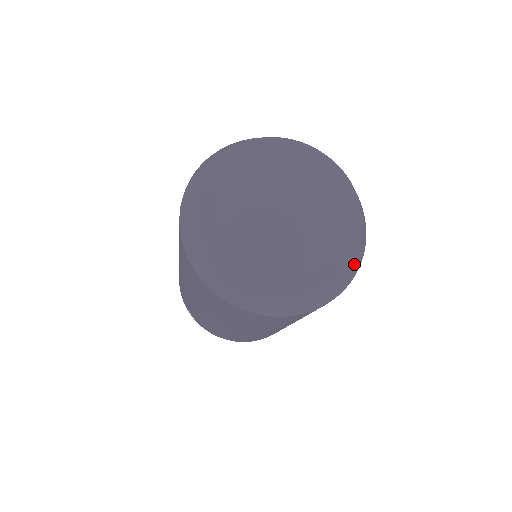
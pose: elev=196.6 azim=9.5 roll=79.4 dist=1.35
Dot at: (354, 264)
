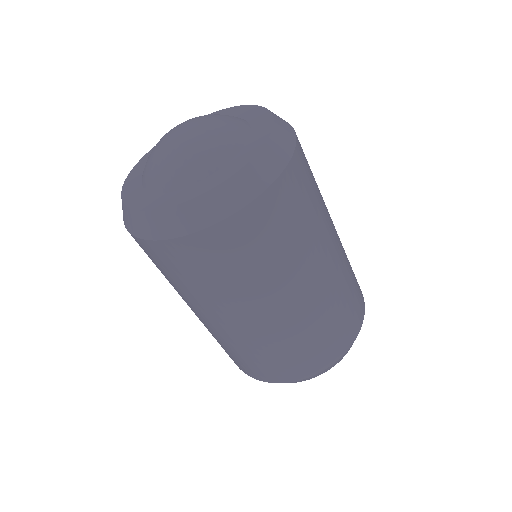
Dot at: (214, 199)
